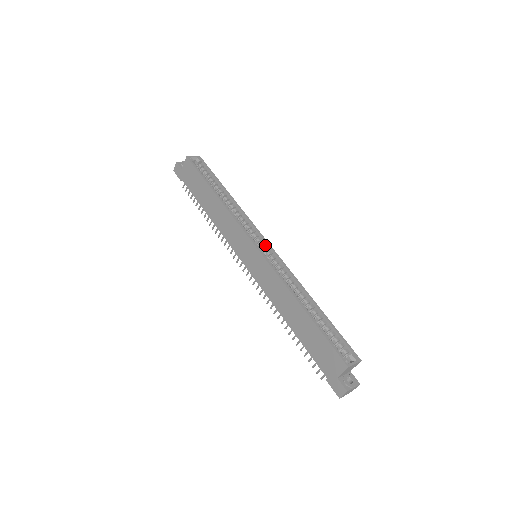
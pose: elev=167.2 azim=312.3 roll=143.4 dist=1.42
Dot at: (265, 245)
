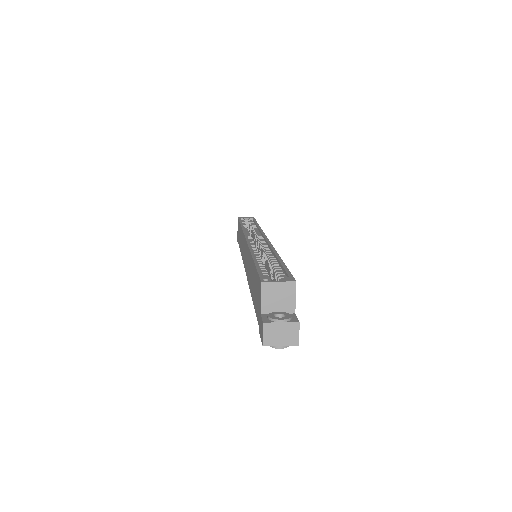
Dot at: occluded
